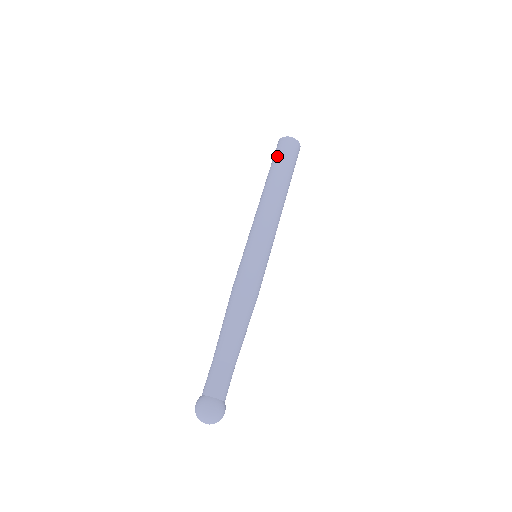
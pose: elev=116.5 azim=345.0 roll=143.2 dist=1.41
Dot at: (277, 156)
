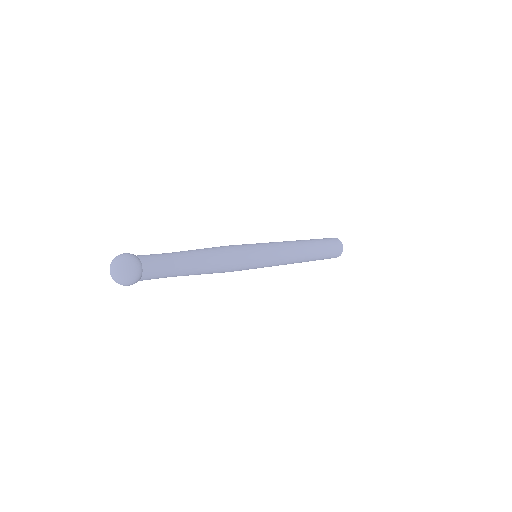
Dot at: occluded
